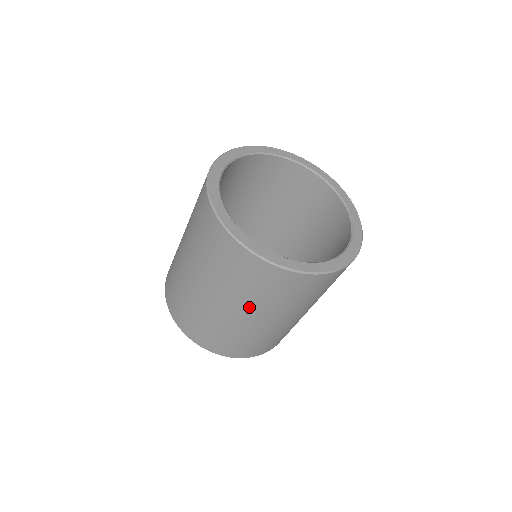
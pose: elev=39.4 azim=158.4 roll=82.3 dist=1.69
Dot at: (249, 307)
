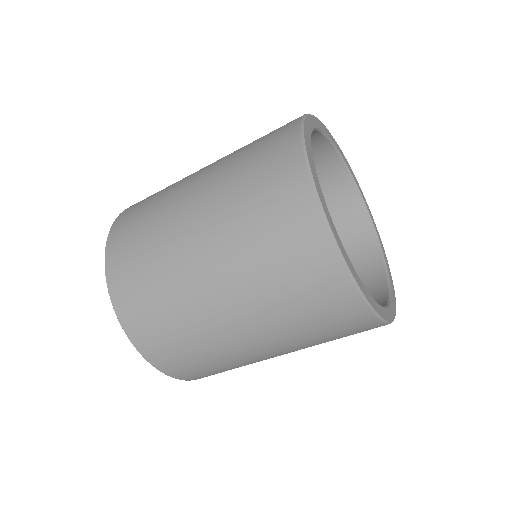
Dot at: (242, 290)
